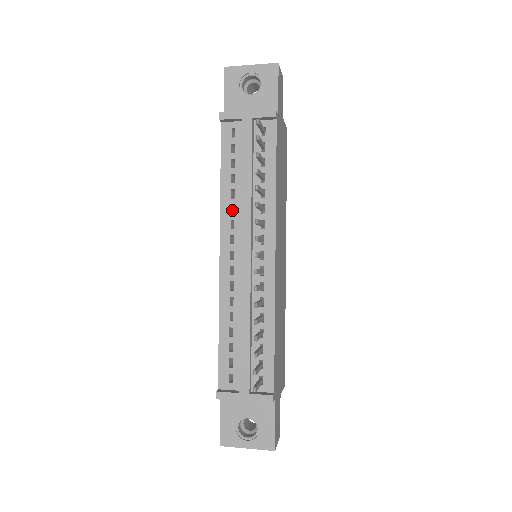
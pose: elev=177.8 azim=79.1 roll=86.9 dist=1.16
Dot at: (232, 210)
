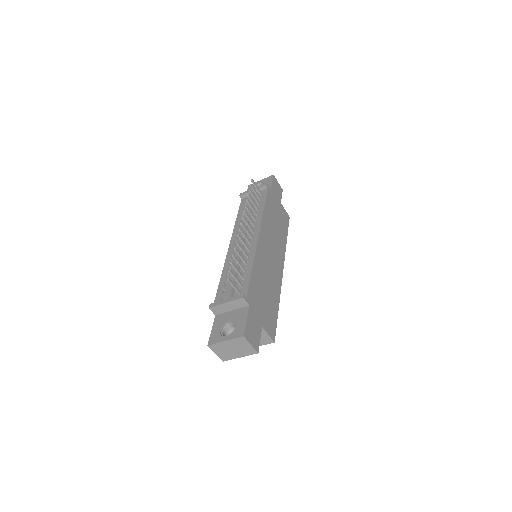
Dot at: occluded
